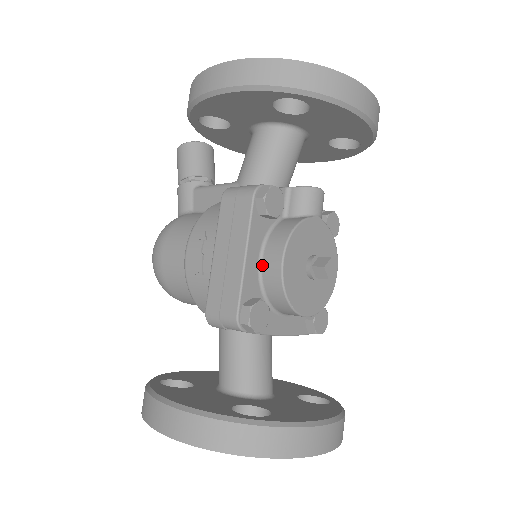
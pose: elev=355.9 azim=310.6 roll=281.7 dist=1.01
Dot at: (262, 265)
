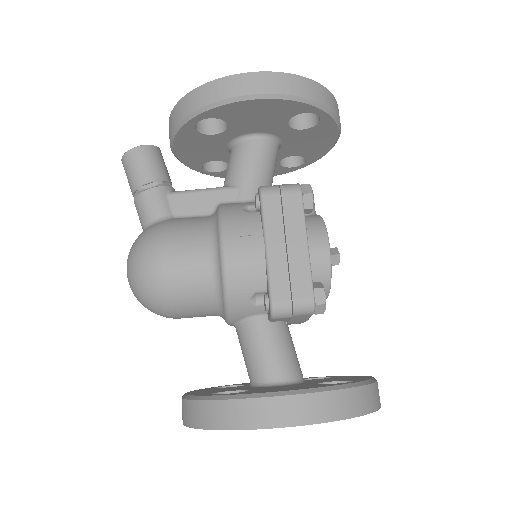
Dot at: occluded
